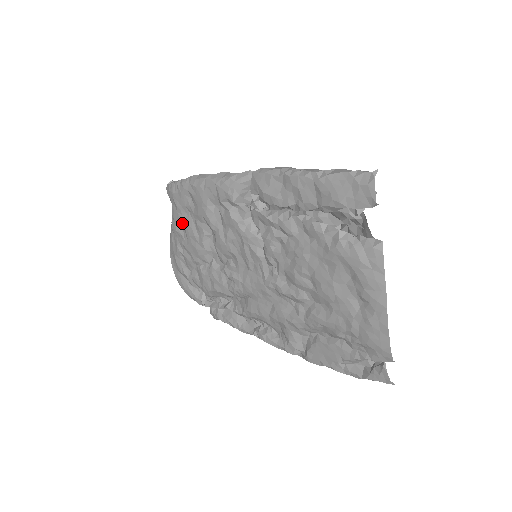
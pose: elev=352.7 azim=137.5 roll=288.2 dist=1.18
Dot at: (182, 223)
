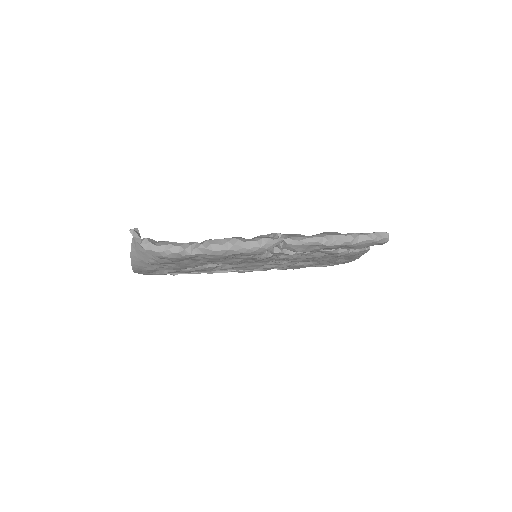
Dot at: occluded
